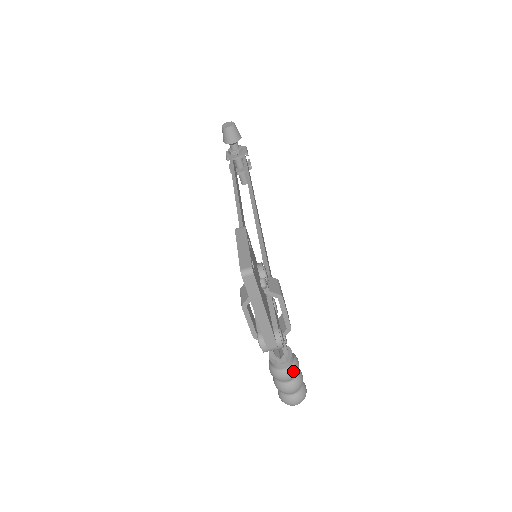
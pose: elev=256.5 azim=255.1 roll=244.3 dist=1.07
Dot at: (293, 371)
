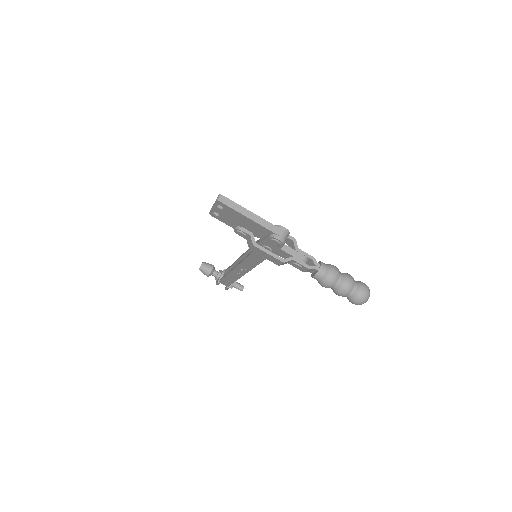
Dot at: (332, 268)
